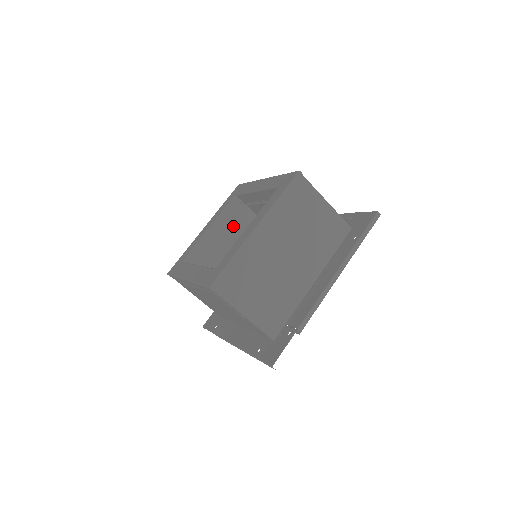
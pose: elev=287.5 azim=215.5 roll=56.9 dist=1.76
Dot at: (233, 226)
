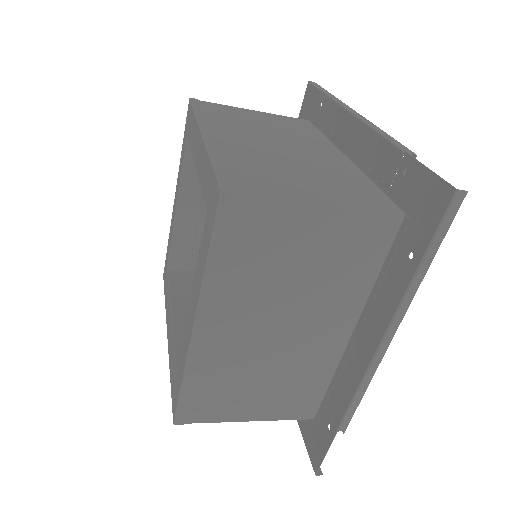
Dot at: occluded
